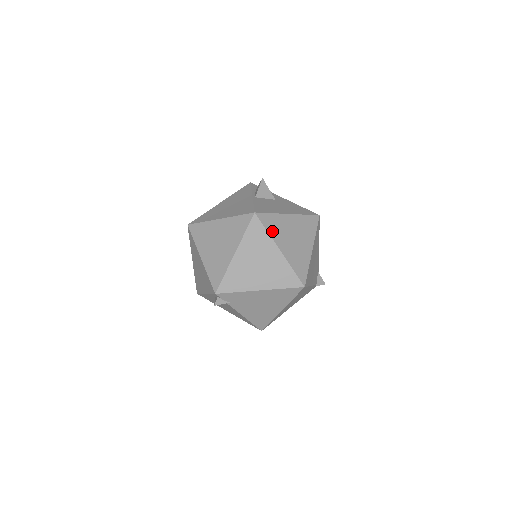
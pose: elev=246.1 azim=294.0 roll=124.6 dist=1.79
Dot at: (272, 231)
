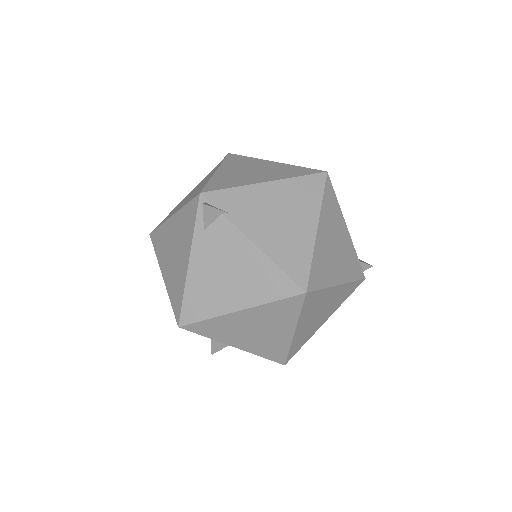
Dot at: occluded
